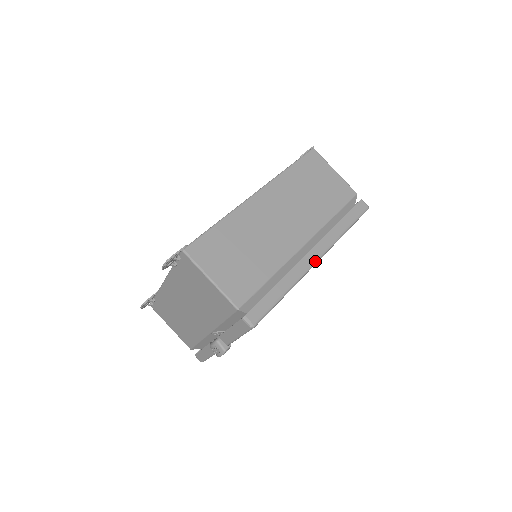
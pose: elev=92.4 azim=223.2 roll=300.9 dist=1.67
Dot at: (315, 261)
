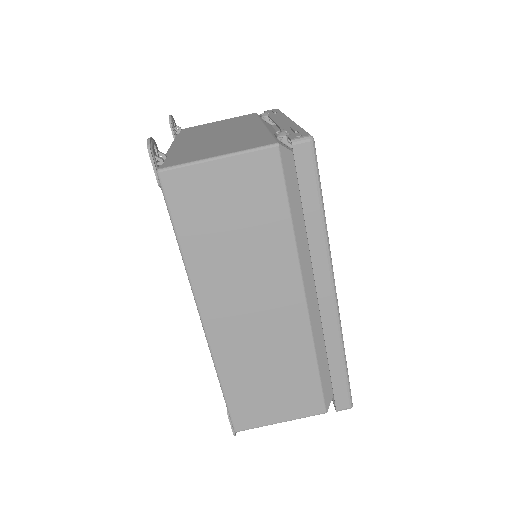
Dot at: (334, 299)
